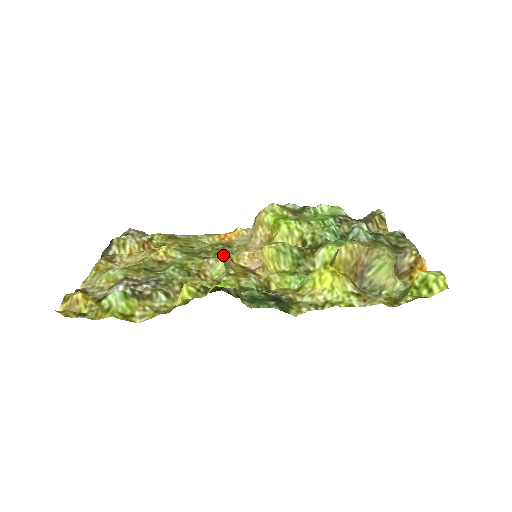
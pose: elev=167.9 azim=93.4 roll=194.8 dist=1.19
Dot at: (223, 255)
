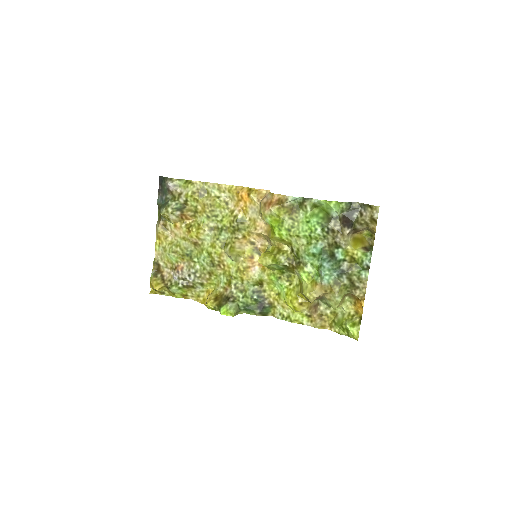
Dot at: (236, 238)
